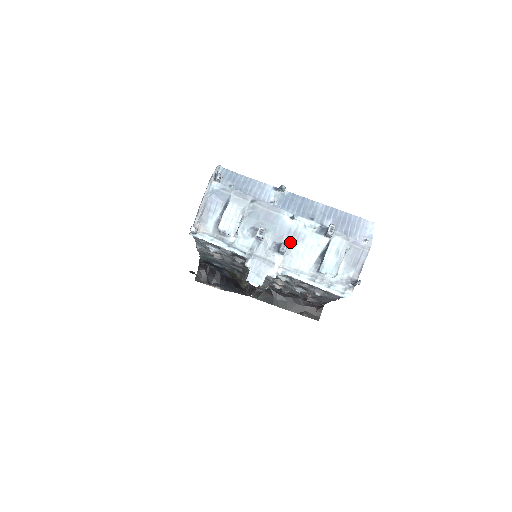
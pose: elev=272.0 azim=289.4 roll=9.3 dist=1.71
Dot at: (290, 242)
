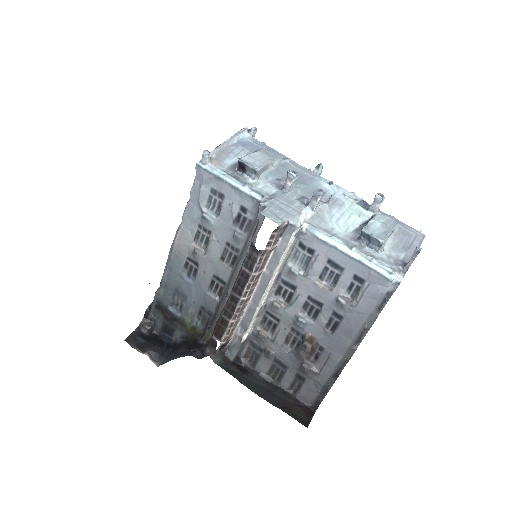
Dot at: (324, 203)
